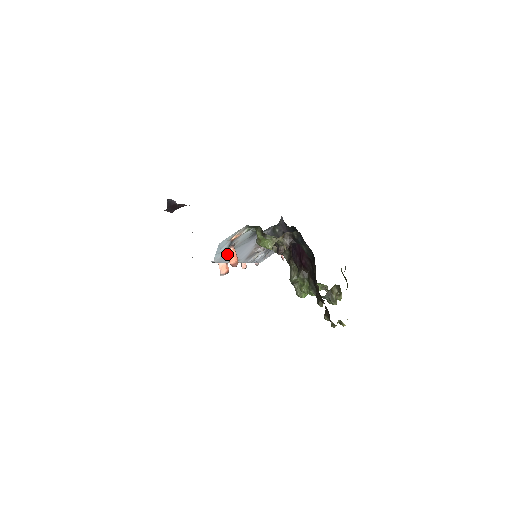
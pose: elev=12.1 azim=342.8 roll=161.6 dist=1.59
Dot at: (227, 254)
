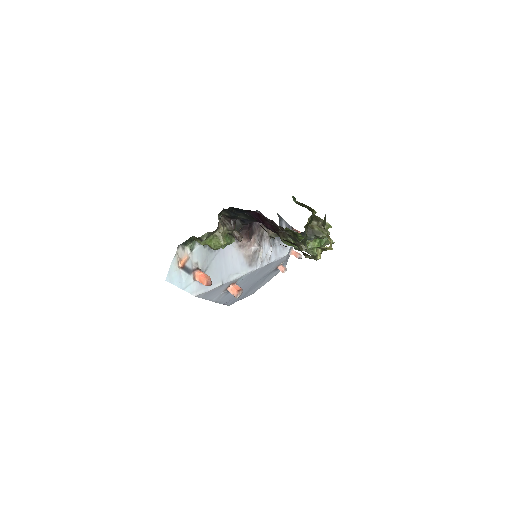
Dot at: (197, 280)
